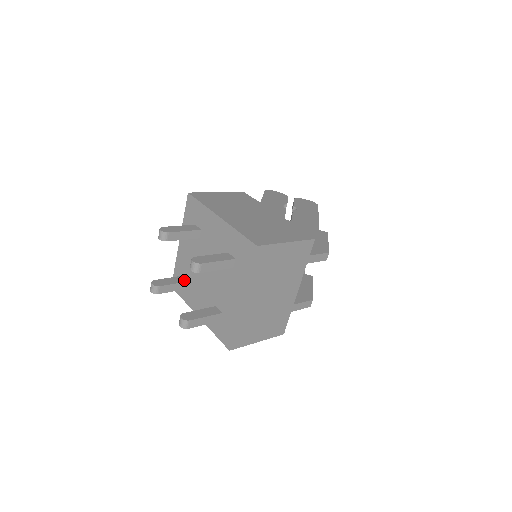
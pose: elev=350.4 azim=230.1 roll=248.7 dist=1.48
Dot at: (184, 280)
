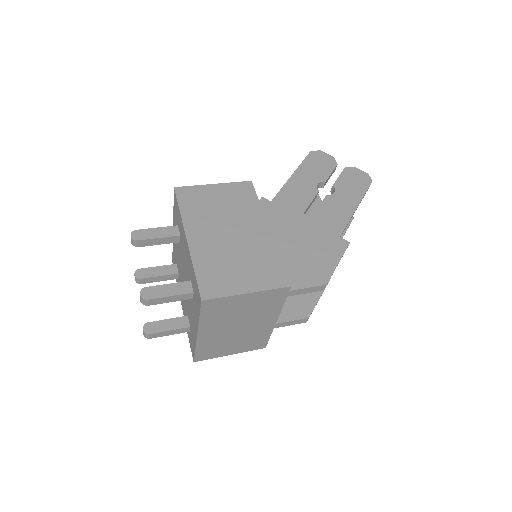
Dot at: (171, 272)
